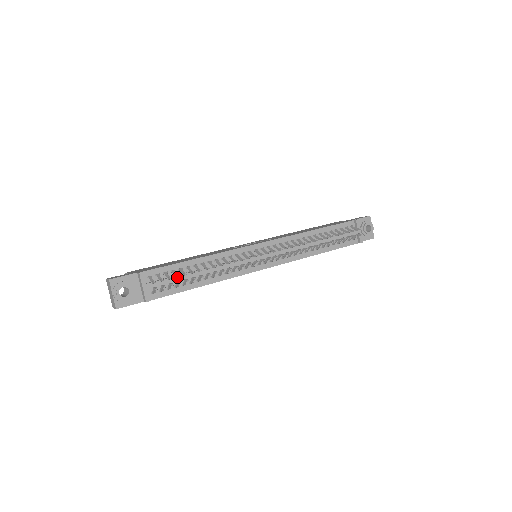
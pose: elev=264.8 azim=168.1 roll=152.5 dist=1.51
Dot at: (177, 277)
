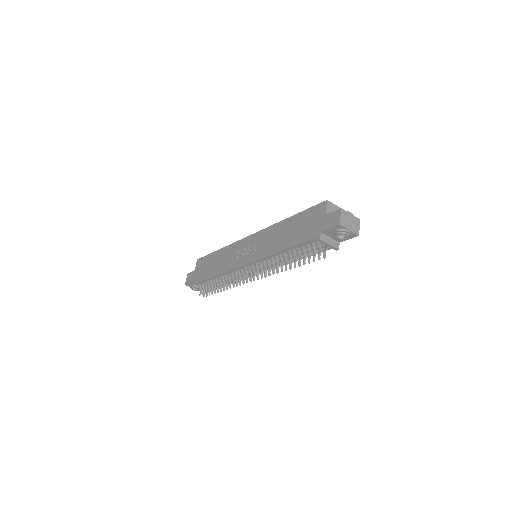
Dot at: occluded
